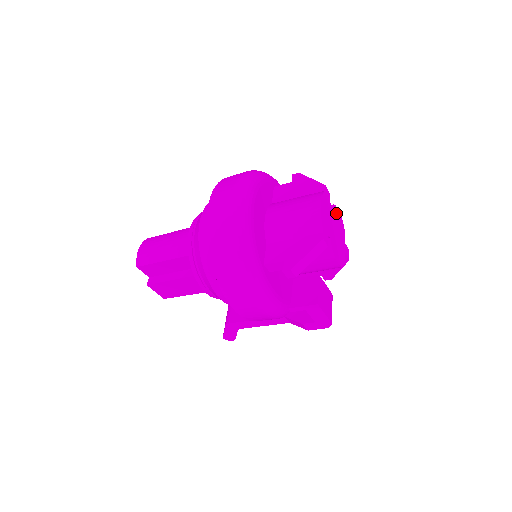
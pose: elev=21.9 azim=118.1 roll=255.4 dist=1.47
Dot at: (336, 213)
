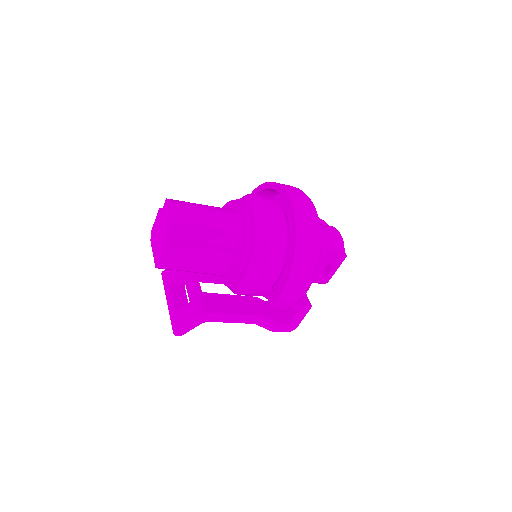
Dot at: occluded
